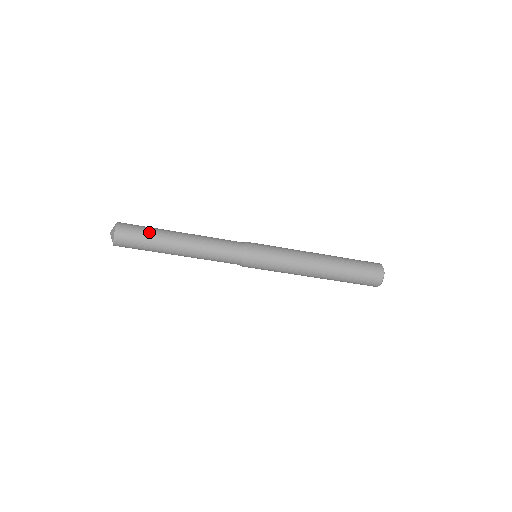
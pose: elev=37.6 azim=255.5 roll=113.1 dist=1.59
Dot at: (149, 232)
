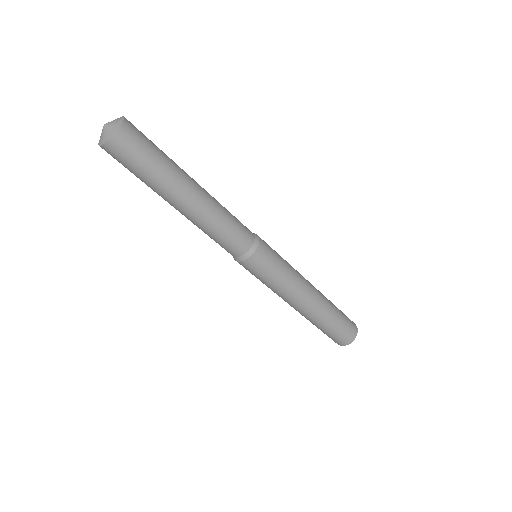
Dot at: (157, 165)
